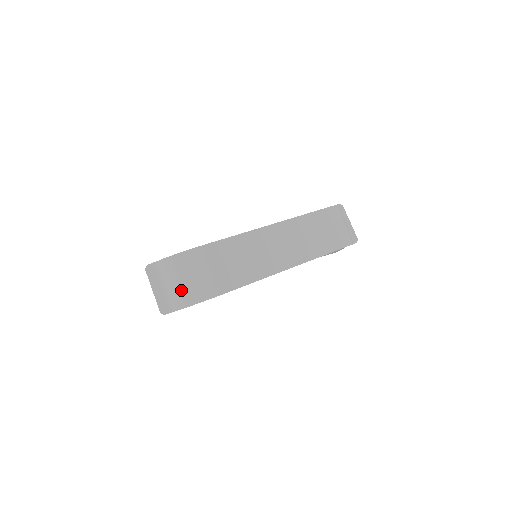
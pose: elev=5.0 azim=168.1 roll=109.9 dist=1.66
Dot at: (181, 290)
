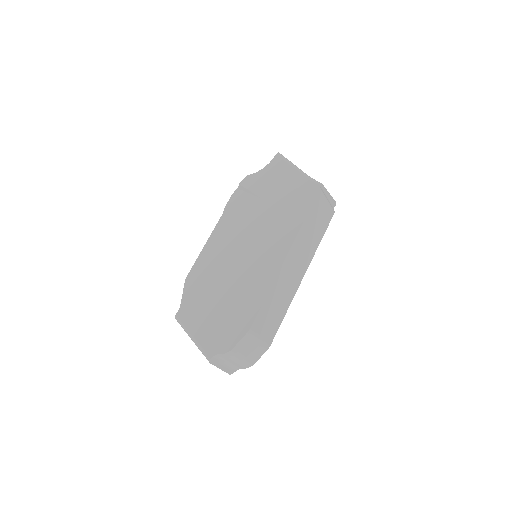
Dot at: (244, 362)
